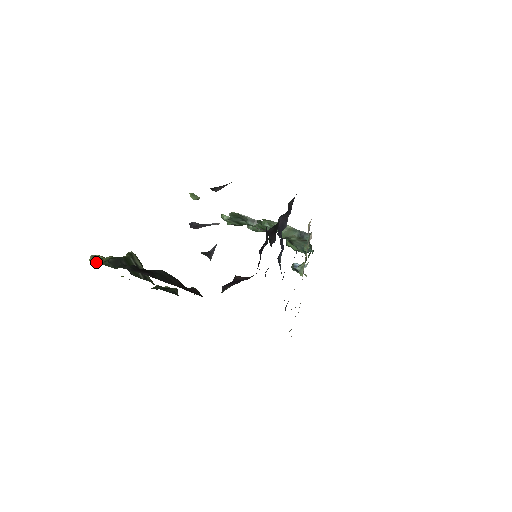
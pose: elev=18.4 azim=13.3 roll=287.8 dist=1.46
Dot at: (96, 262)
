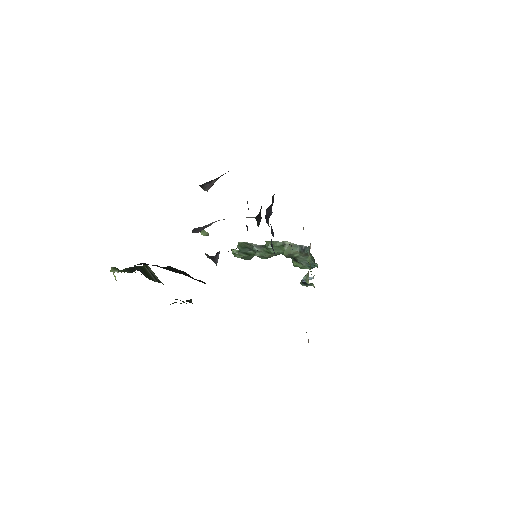
Dot at: (116, 271)
